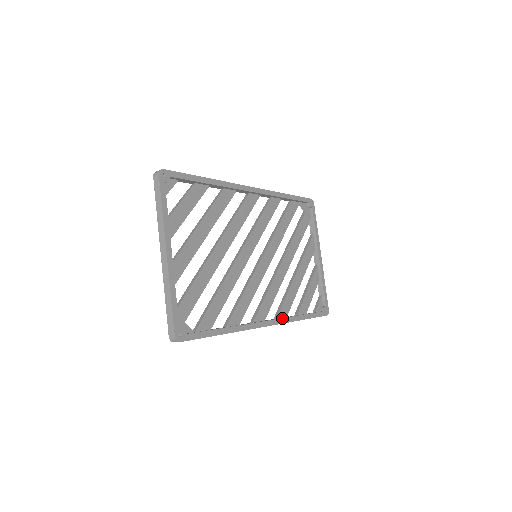
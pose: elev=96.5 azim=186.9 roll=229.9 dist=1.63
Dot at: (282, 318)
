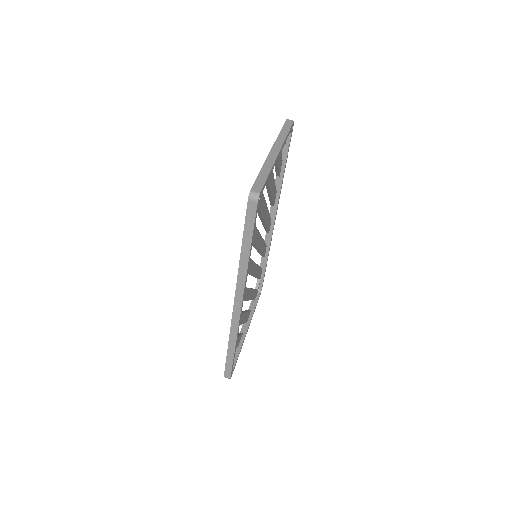
Dot at: occluded
